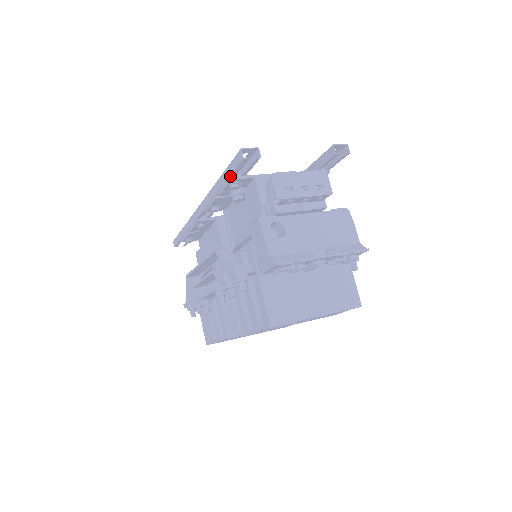
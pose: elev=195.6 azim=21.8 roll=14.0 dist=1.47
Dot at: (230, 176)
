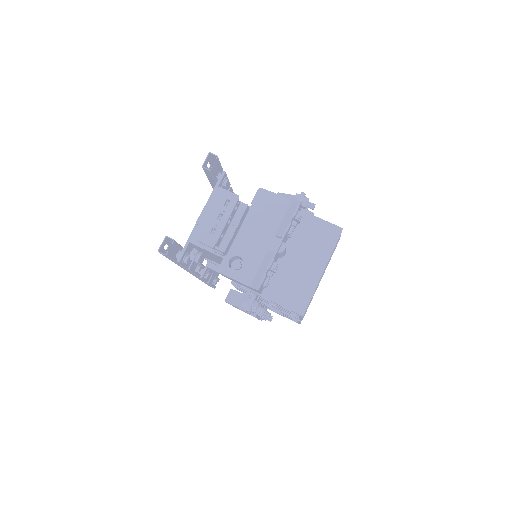
Dot at: (176, 262)
